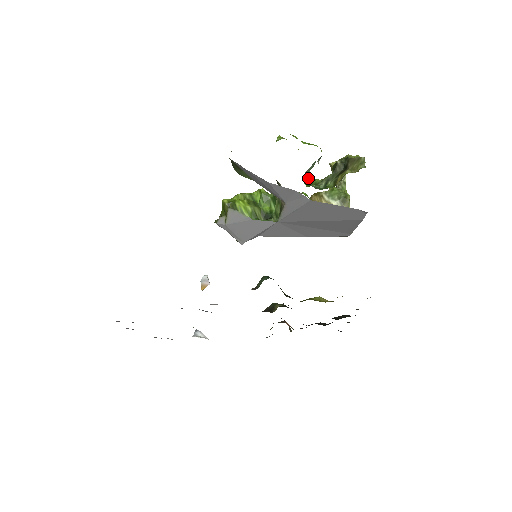
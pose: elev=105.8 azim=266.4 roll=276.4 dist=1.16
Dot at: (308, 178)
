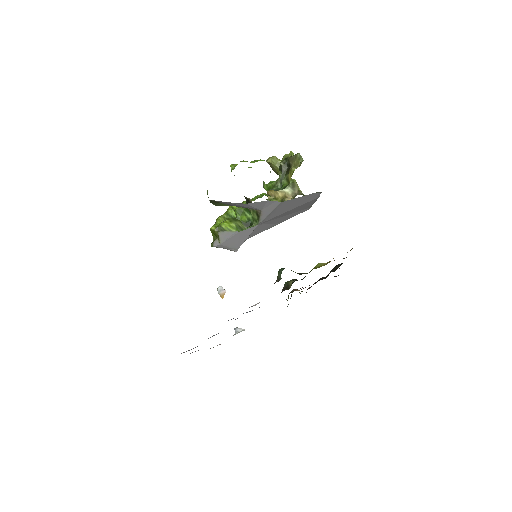
Dot at: (264, 184)
